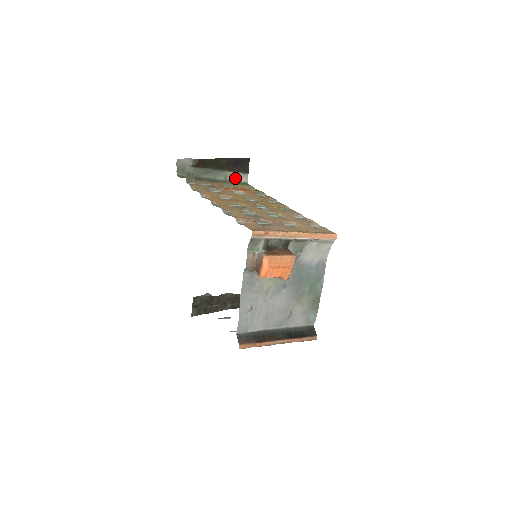
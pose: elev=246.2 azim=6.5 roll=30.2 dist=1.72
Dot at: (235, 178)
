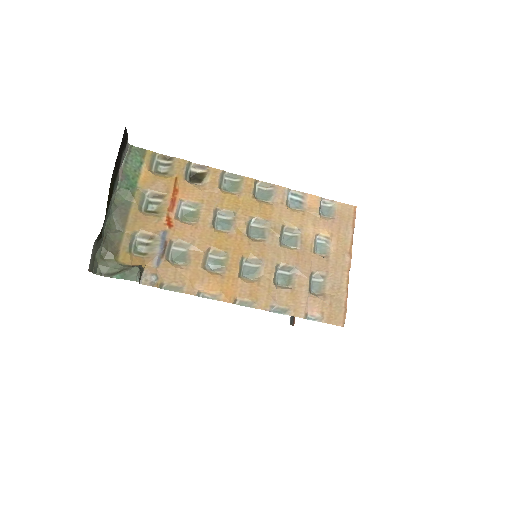
Dot at: occluded
